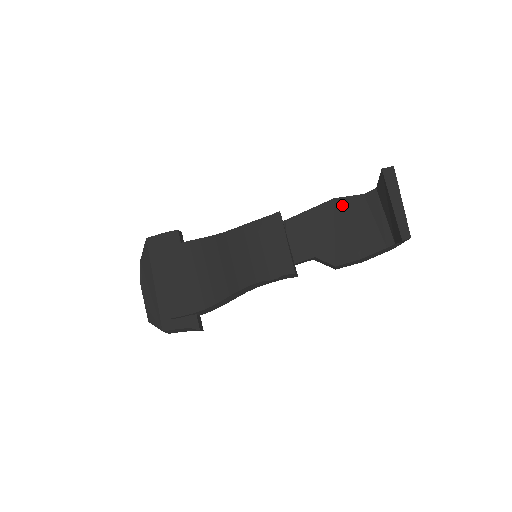
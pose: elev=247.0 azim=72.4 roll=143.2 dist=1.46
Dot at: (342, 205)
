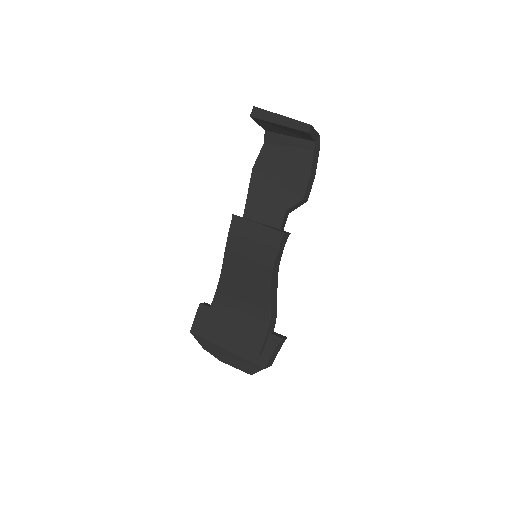
Dot at: (261, 165)
